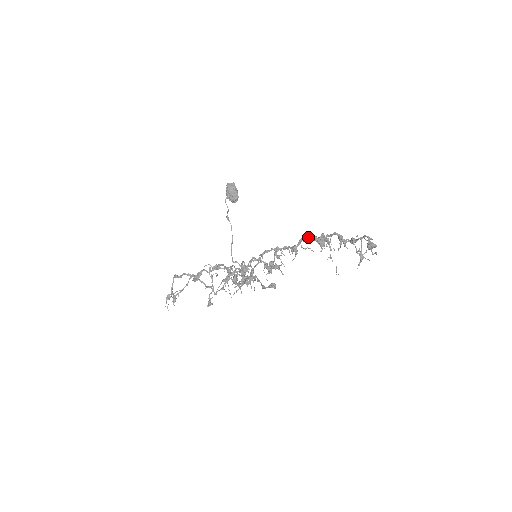
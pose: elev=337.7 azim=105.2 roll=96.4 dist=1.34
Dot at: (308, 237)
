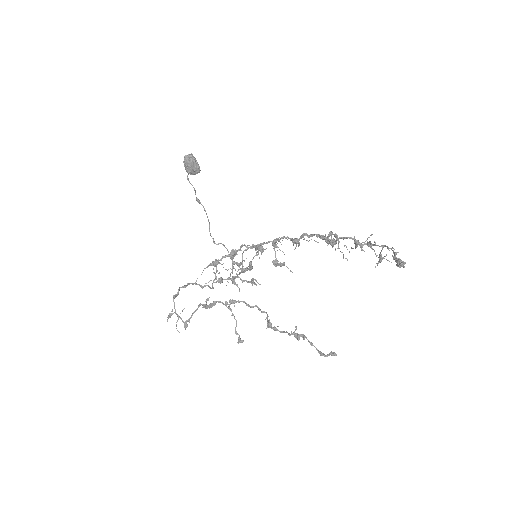
Dot at: (314, 235)
